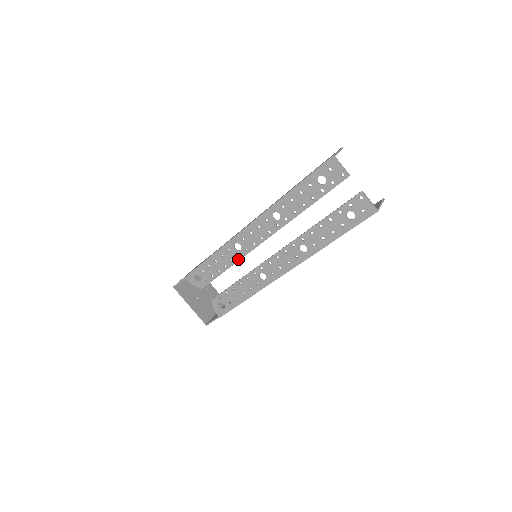
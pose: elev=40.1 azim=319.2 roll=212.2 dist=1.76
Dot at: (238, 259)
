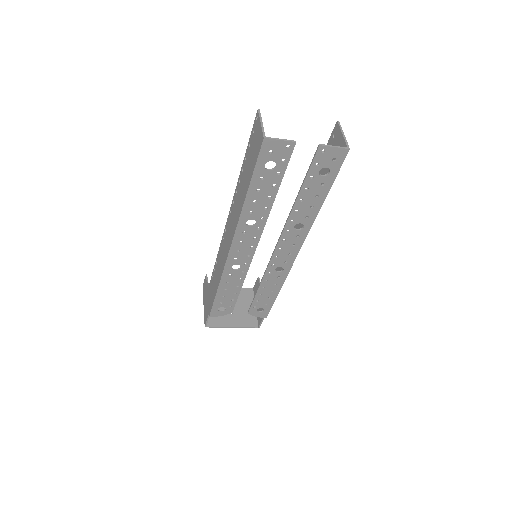
Dot at: (245, 275)
